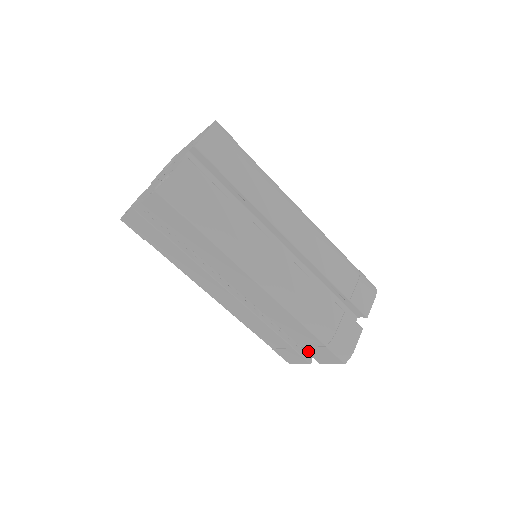
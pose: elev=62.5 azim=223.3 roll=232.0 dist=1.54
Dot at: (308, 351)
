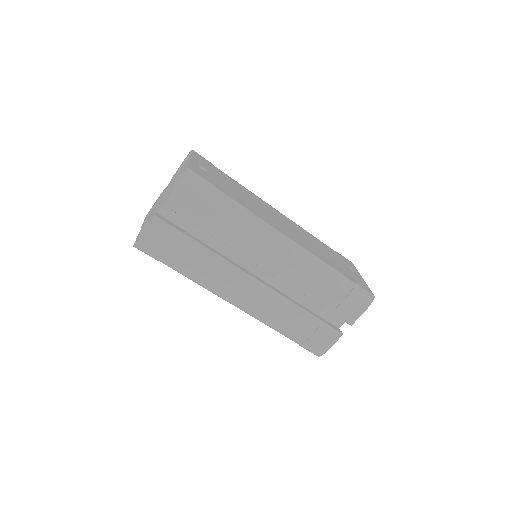
Dot at: occluded
